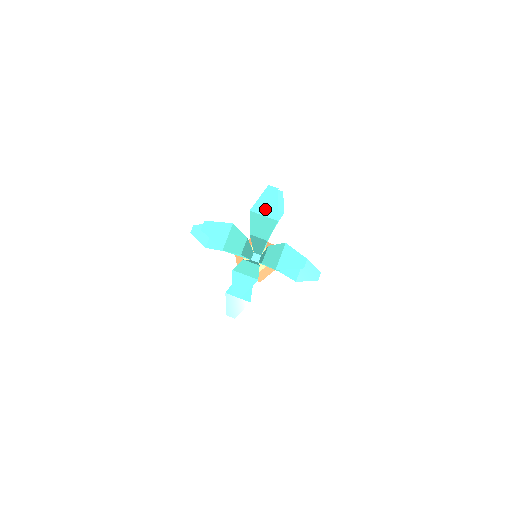
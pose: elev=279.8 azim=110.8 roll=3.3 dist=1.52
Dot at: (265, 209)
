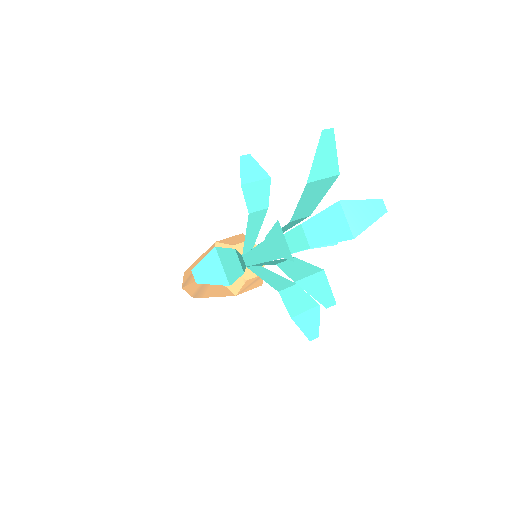
Dot at: (323, 168)
